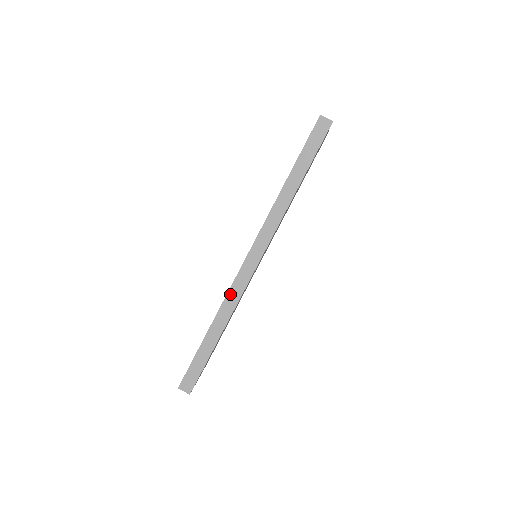
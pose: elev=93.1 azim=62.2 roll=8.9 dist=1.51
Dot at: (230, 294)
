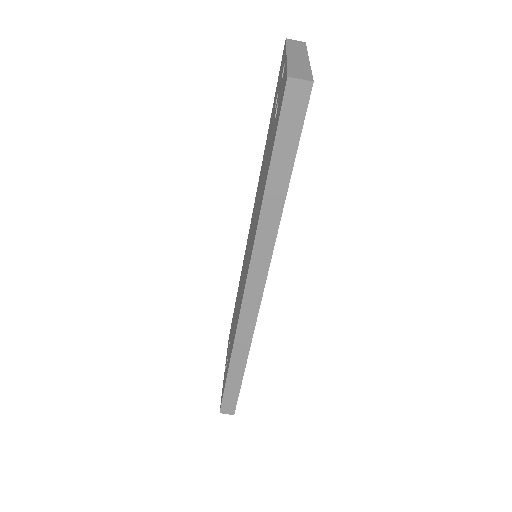
Dot at: (239, 332)
